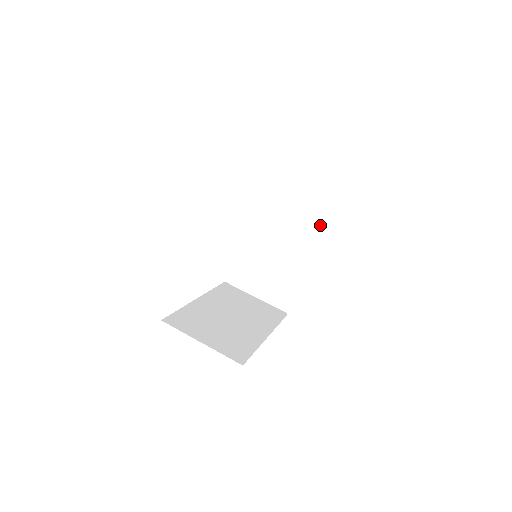
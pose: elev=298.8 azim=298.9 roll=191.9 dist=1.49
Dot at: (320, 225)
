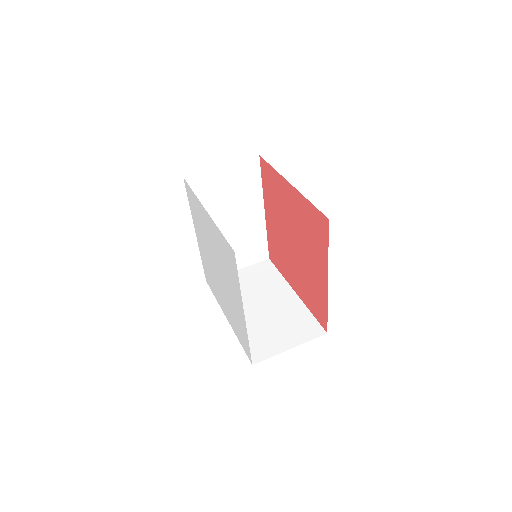
Dot at: (275, 274)
